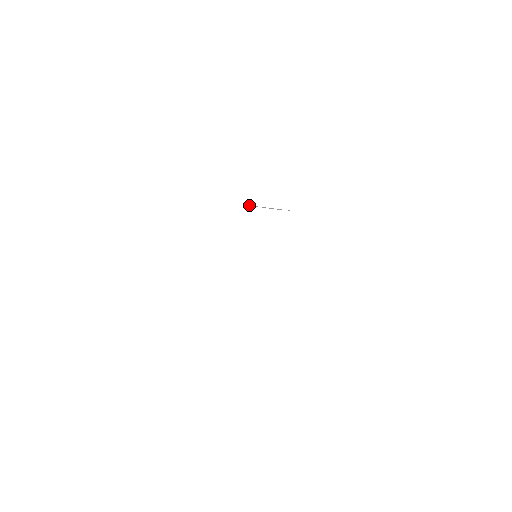
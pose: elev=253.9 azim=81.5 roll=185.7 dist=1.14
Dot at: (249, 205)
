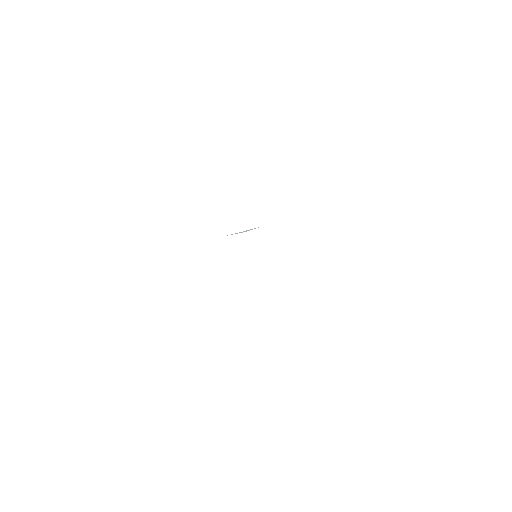
Dot at: (227, 235)
